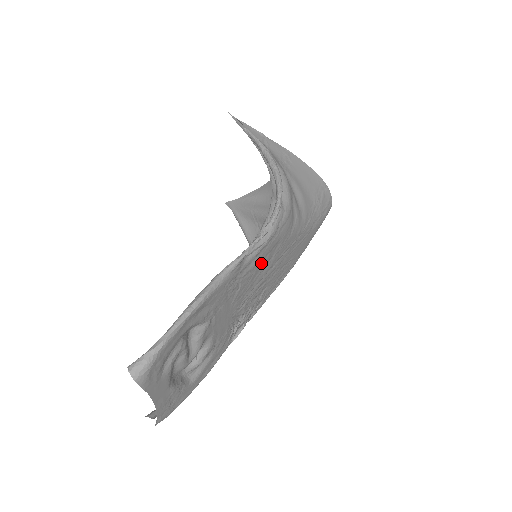
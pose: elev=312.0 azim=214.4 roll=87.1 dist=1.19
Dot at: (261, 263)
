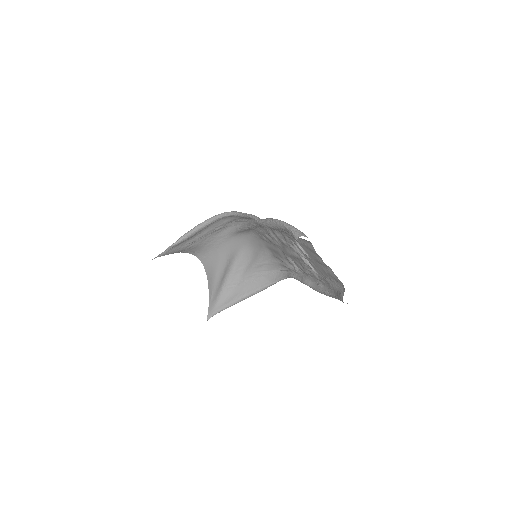
Dot at: (262, 235)
